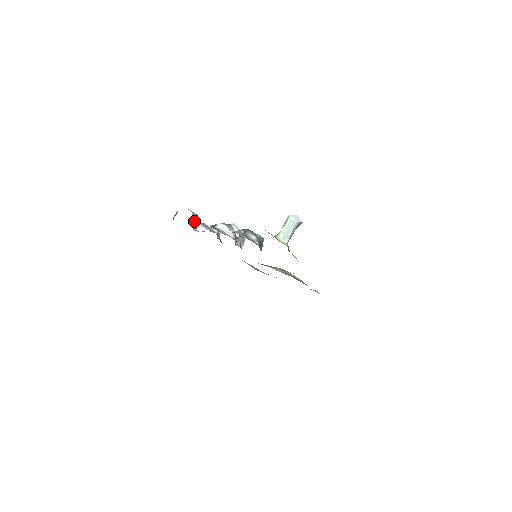
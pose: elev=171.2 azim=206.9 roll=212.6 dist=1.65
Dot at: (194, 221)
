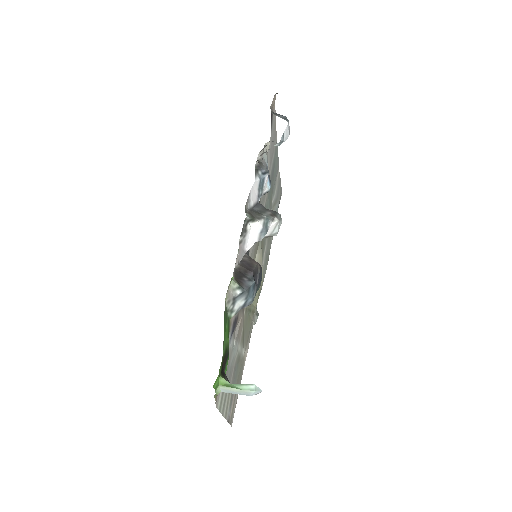
Dot at: occluded
